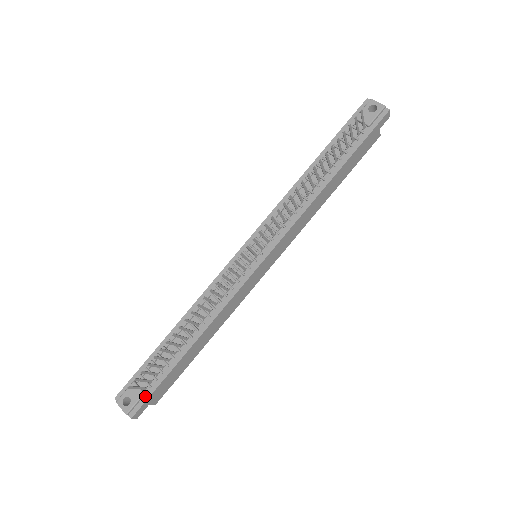
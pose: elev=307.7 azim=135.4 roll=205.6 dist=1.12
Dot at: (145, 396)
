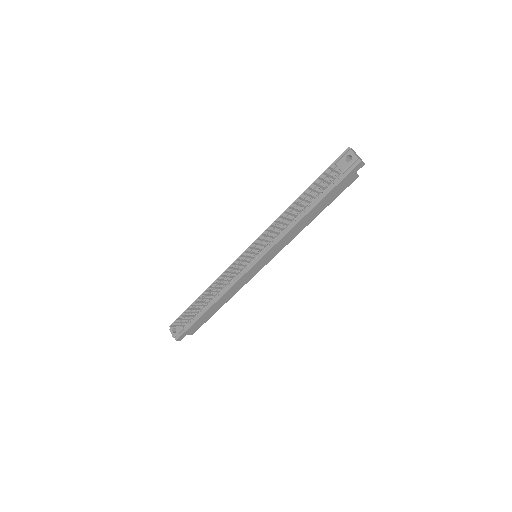
Dot at: (184, 330)
